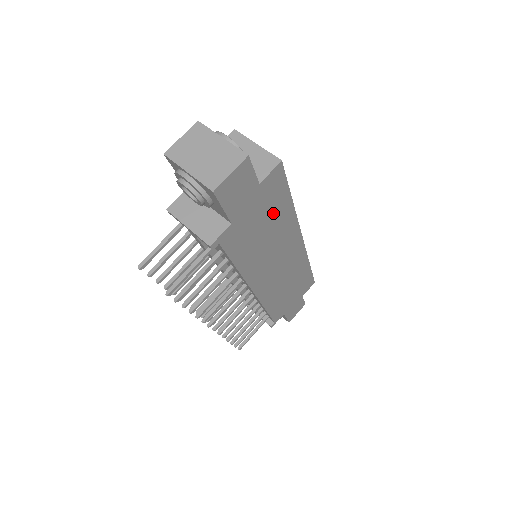
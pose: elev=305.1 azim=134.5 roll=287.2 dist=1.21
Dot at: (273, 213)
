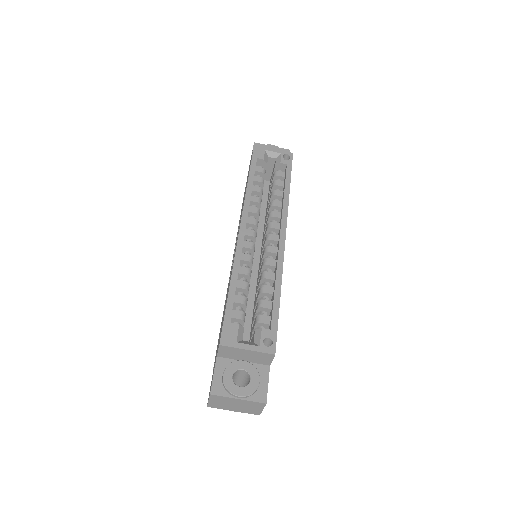
Dot at: occluded
